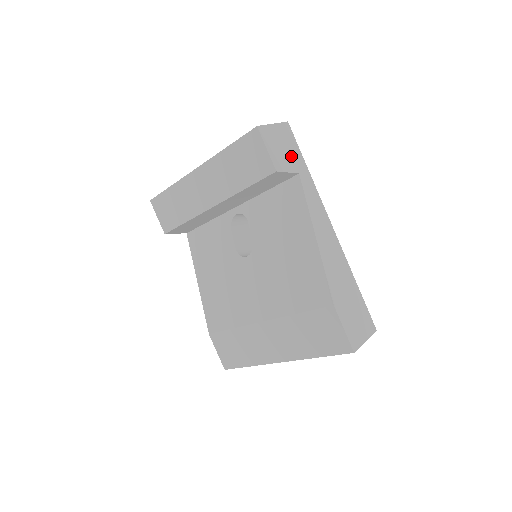
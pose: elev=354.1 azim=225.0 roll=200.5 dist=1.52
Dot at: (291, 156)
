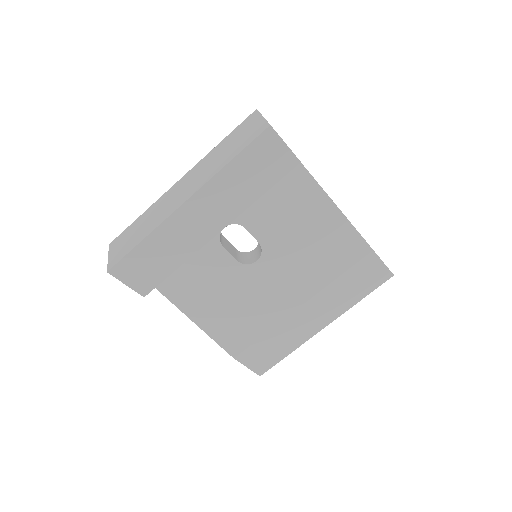
Dot at: occluded
